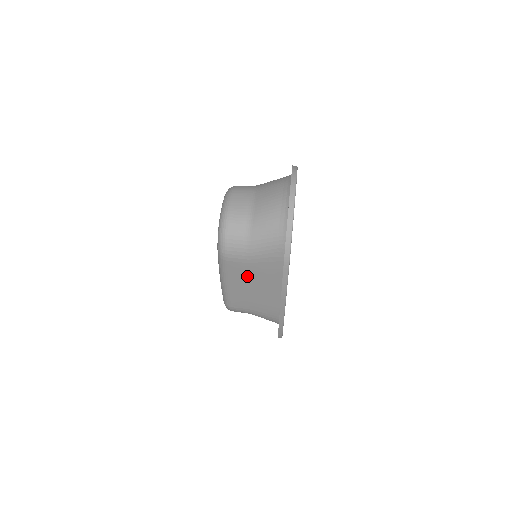
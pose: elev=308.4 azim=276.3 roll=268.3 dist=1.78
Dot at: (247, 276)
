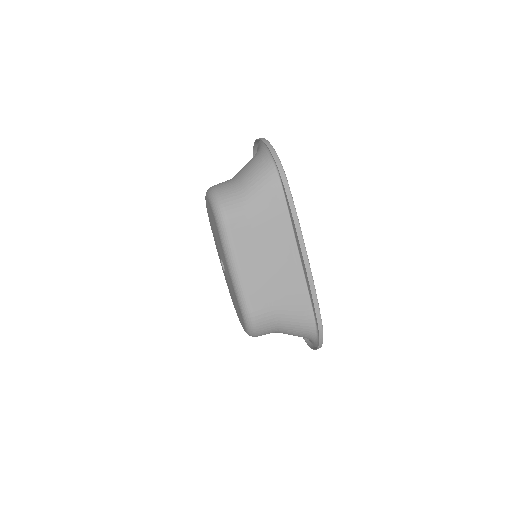
Dot at: (255, 242)
